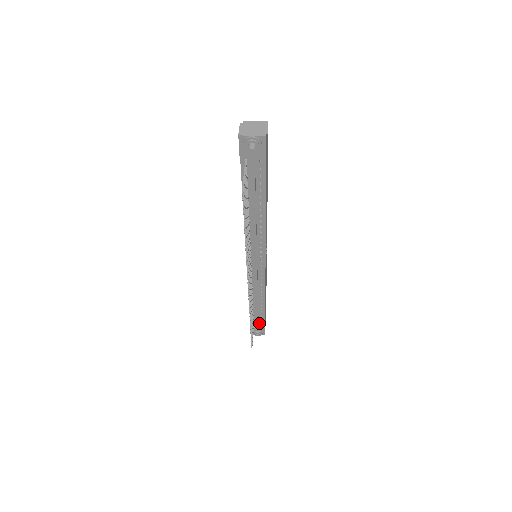
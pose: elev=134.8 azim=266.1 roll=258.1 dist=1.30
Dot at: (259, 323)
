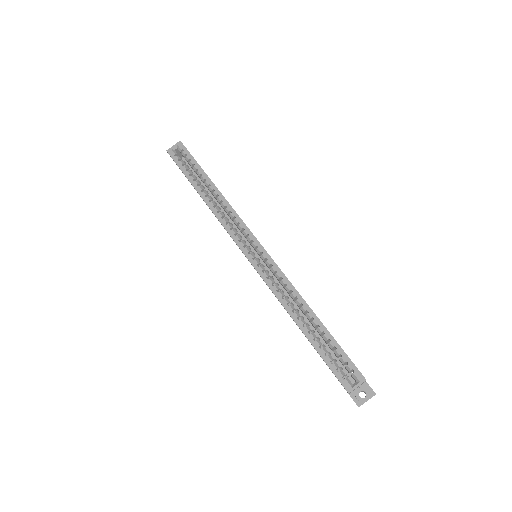
Dot at: occluded
